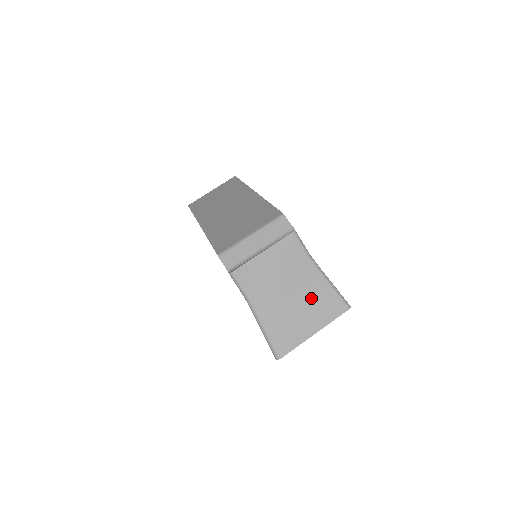
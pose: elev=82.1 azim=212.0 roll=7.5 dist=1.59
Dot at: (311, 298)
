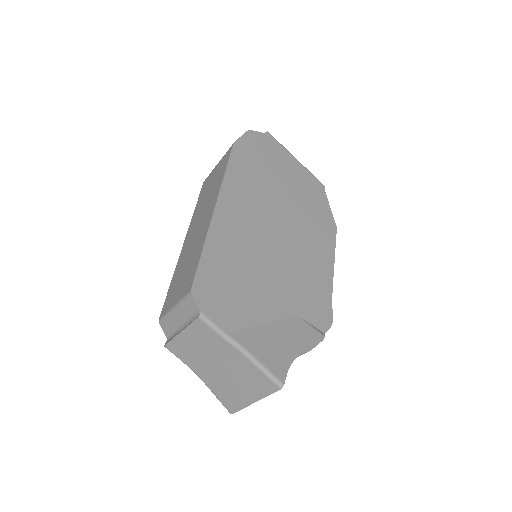
Dot at: (240, 374)
